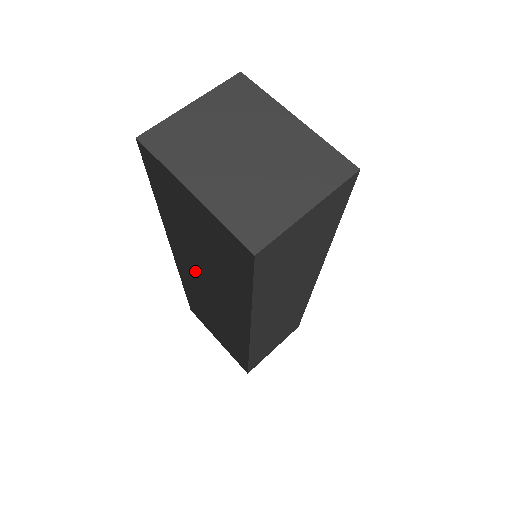
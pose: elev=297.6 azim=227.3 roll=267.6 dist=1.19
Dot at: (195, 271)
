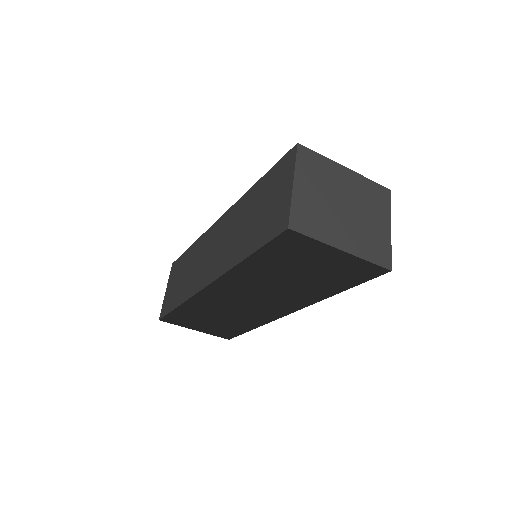
Dot at: (185, 289)
